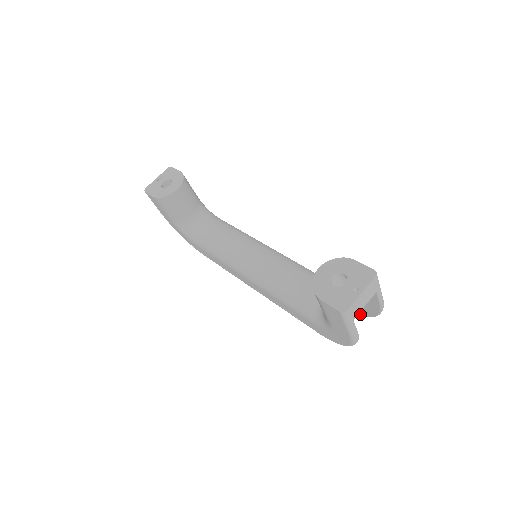
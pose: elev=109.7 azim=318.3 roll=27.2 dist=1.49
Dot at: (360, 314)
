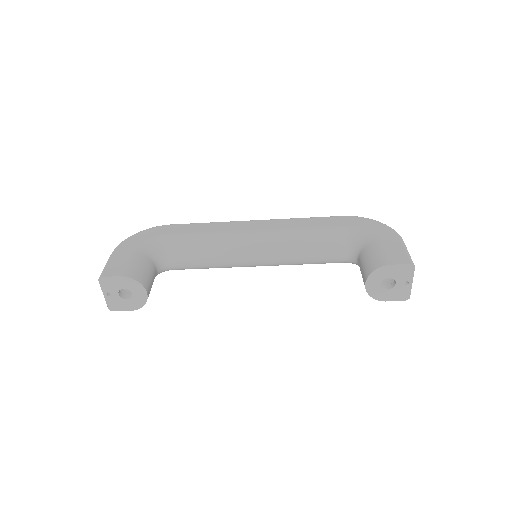
Dot at: occluded
